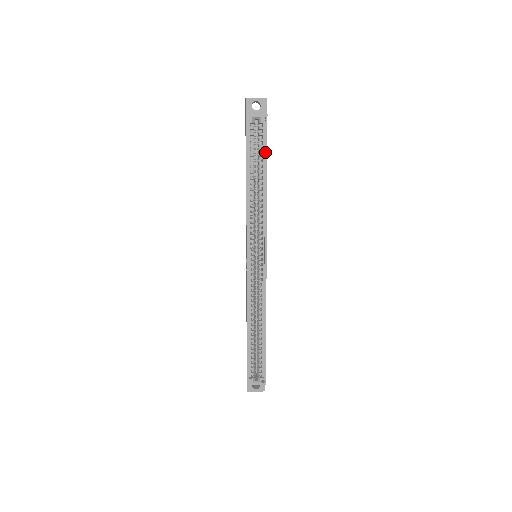
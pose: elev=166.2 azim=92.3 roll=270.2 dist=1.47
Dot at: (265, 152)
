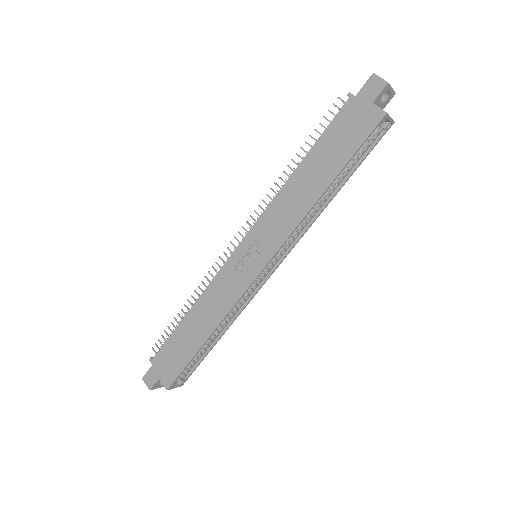
Dot at: (362, 161)
